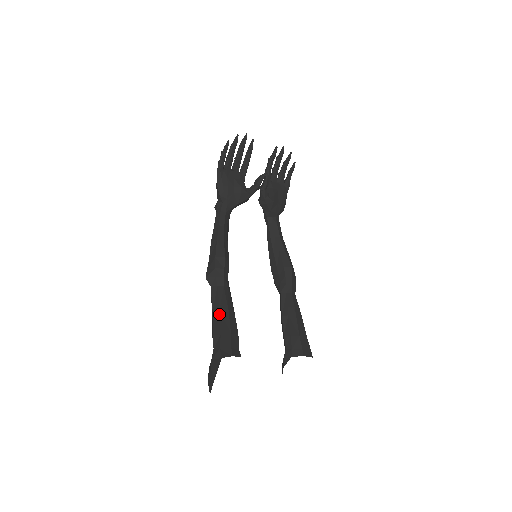
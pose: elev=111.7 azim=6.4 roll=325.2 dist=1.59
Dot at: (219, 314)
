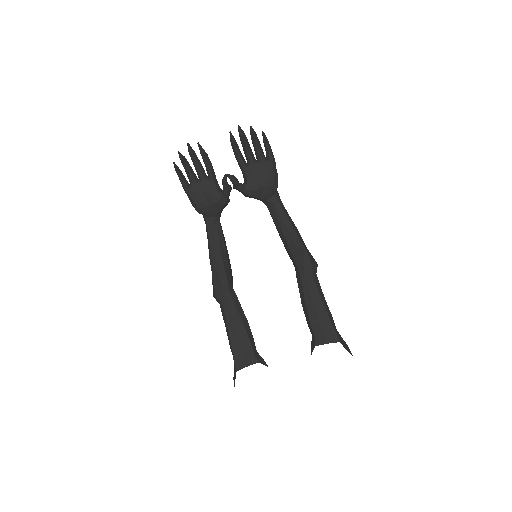
Dot at: (228, 332)
